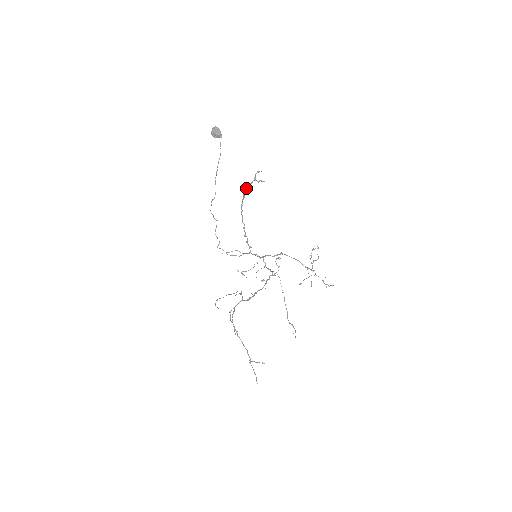
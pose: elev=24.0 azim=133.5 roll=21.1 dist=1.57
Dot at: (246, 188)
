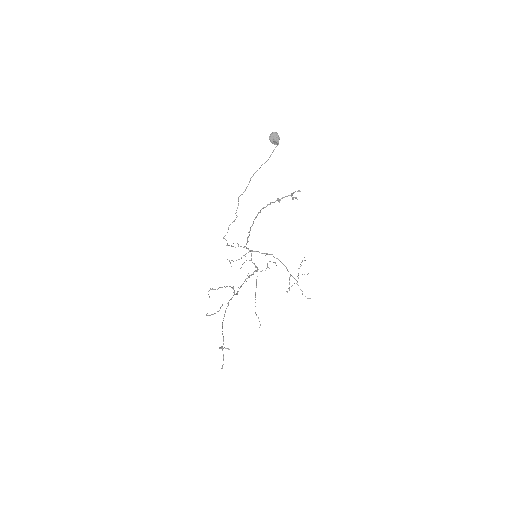
Dot at: (280, 200)
